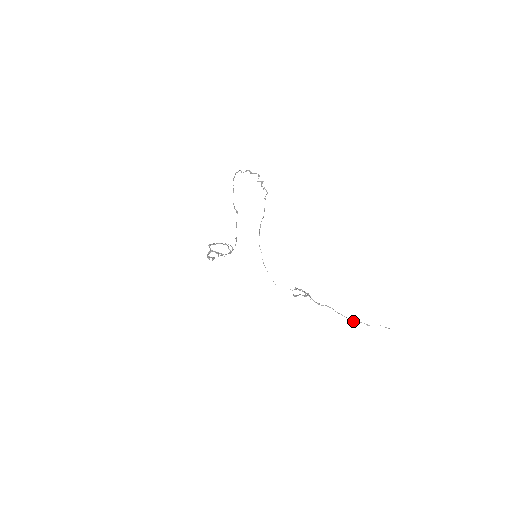
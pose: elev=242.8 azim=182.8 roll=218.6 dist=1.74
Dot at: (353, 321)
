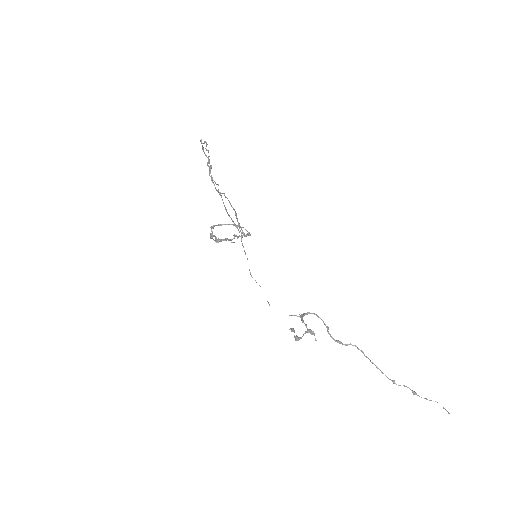
Dot at: (391, 380)
